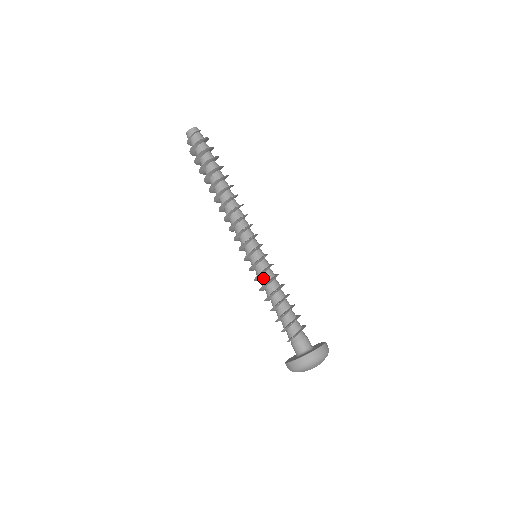
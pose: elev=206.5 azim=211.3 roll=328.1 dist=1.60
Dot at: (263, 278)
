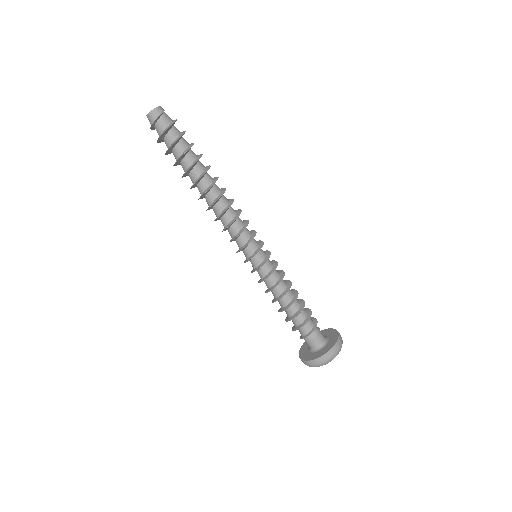
Dot at: (270, 280)
